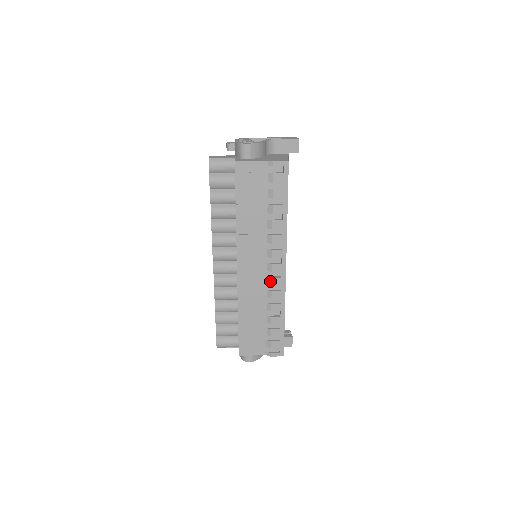
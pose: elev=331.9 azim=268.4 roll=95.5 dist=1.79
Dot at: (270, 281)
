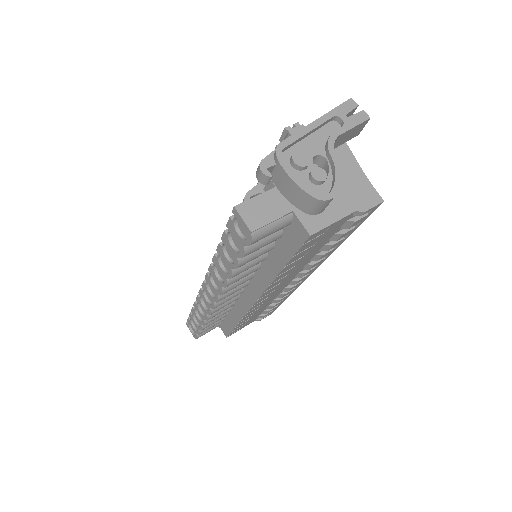
Dot at: (288, 290)
